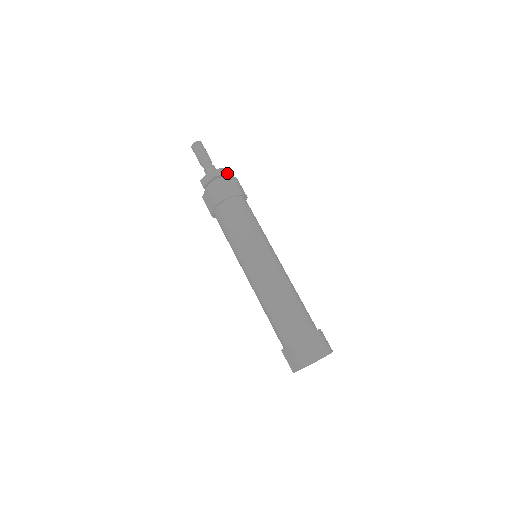
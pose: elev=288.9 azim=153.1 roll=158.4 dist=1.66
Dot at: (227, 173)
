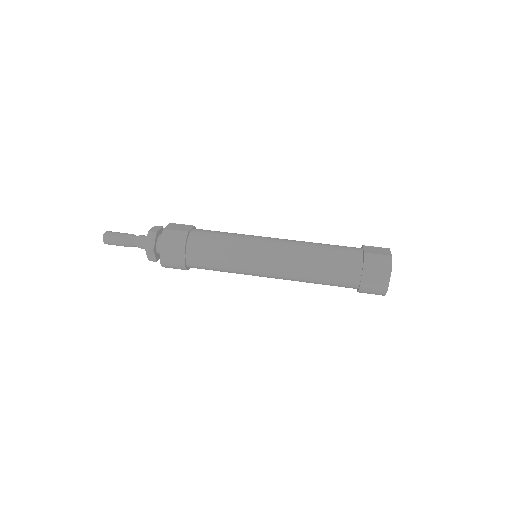
Dot at: (162, 227)
